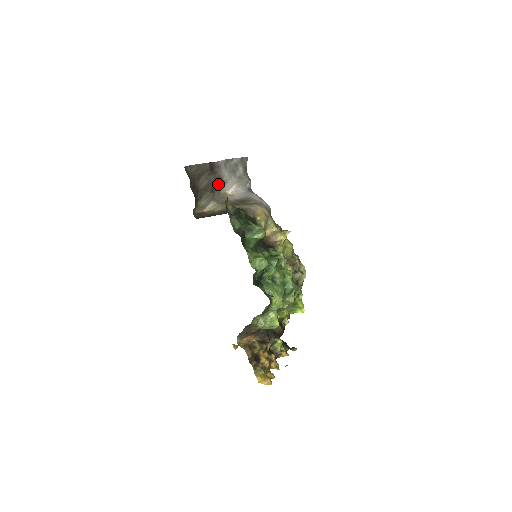
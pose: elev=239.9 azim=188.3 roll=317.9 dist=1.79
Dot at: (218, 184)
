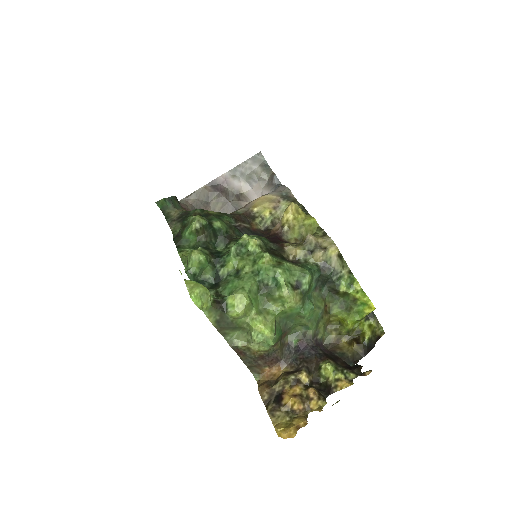
Dot at: (241, 200)
